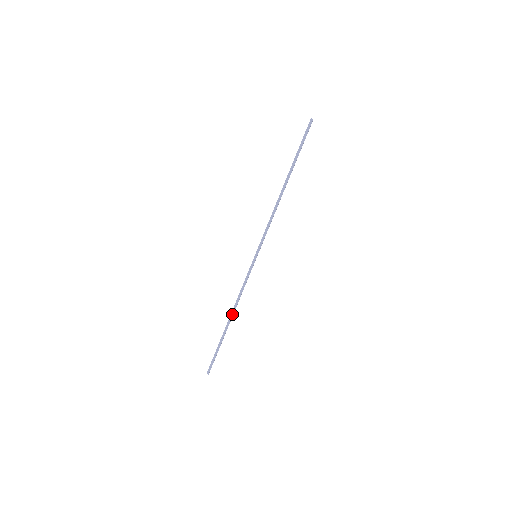
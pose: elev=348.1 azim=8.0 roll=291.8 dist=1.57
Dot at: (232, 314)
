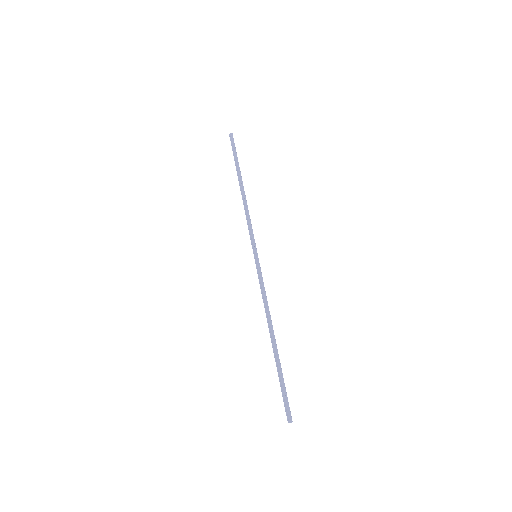
Dot at: (269, 328)
